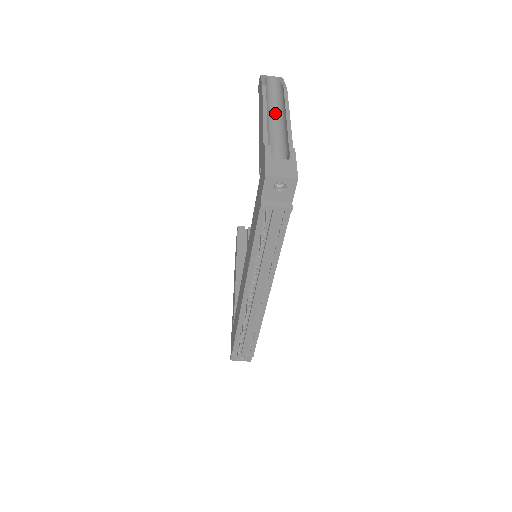
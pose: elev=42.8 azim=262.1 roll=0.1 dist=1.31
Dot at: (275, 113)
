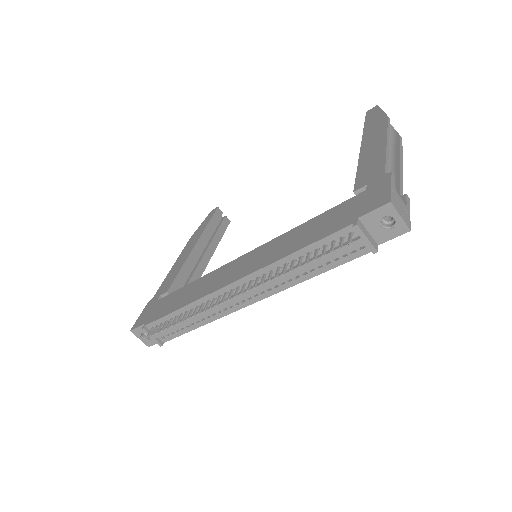
Dot at: occluded
